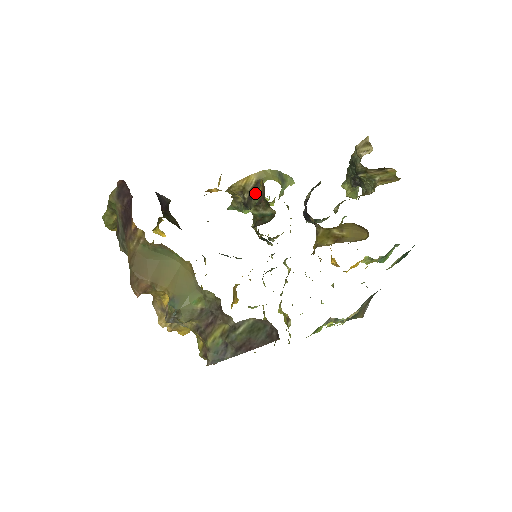
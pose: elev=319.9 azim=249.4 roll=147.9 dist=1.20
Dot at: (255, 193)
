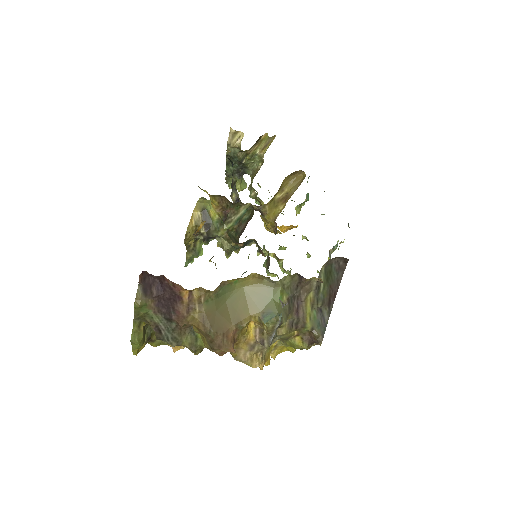
Dot at: (208, 221)
